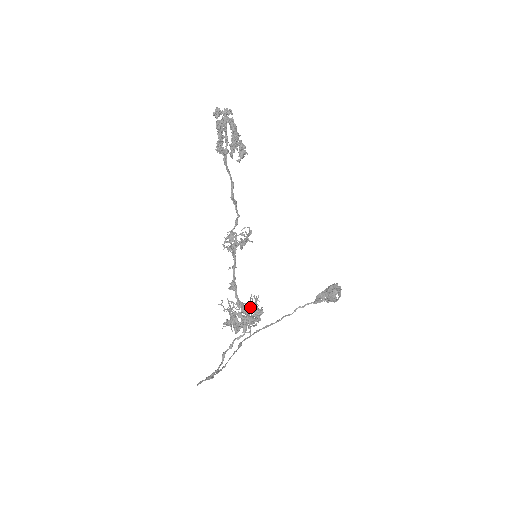
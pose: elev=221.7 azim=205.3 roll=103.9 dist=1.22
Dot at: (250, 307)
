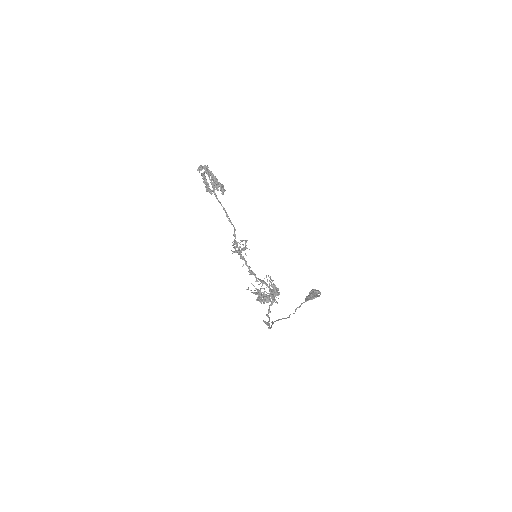
Dot at: (269, 284)
